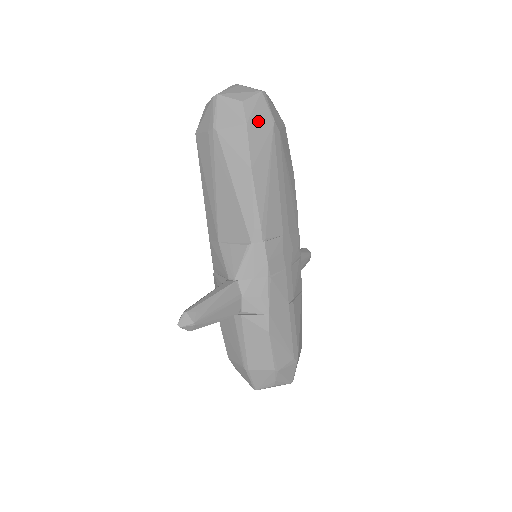
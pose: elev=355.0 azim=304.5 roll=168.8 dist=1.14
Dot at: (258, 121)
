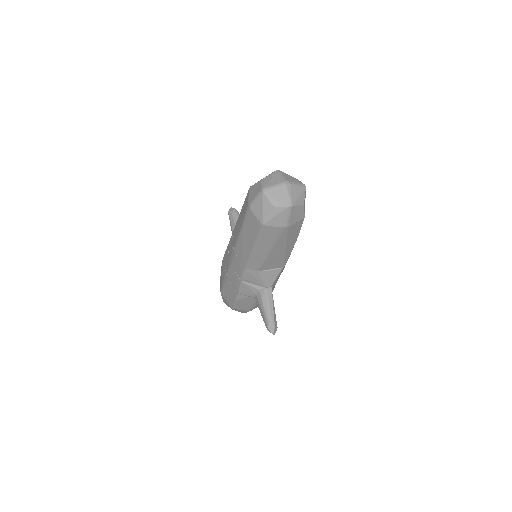
Dot at: occluded
